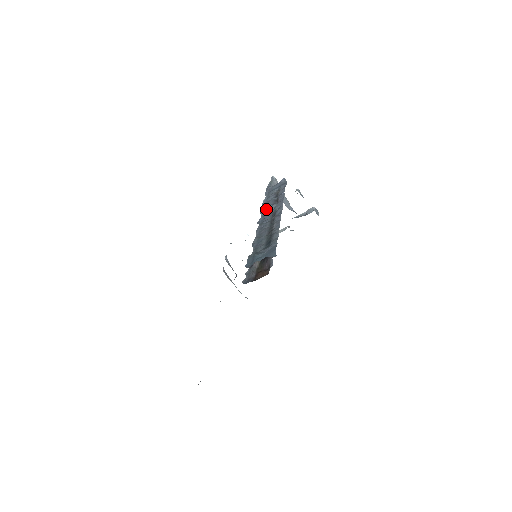
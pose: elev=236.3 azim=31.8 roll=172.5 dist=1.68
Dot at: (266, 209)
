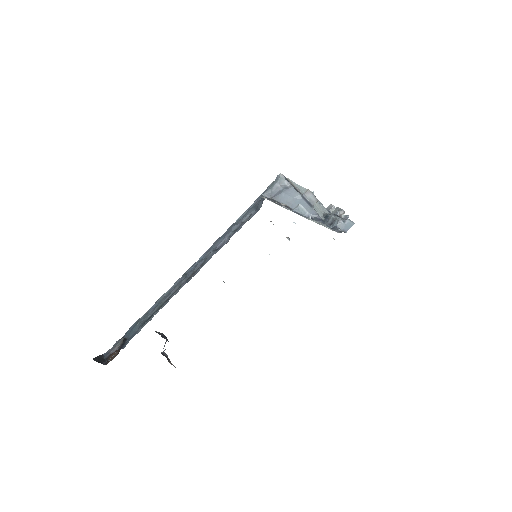
Dot at: (211, 248)
